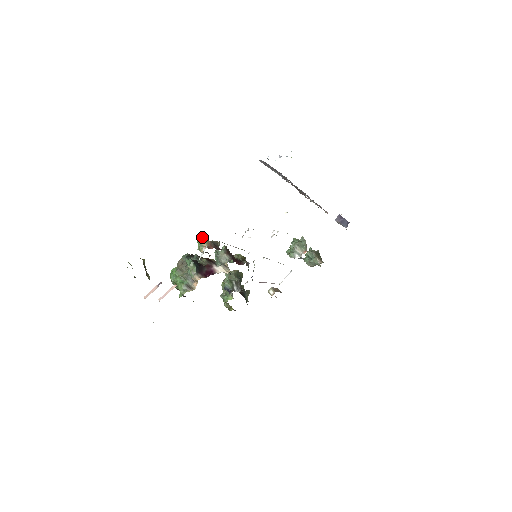
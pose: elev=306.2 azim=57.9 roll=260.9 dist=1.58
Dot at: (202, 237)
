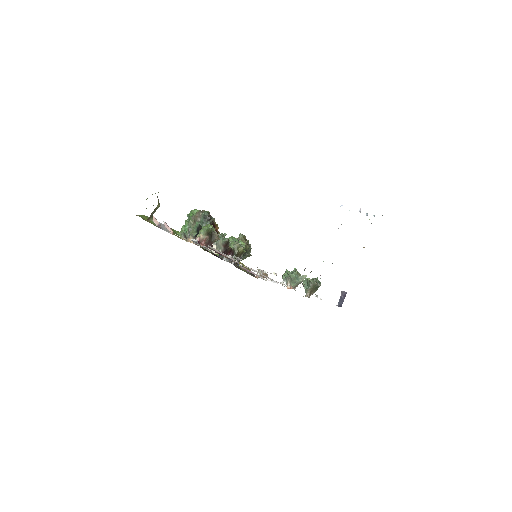
Dot at: (207, 229)
